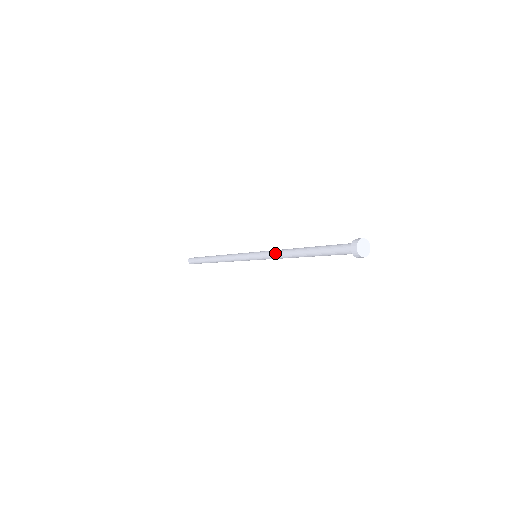
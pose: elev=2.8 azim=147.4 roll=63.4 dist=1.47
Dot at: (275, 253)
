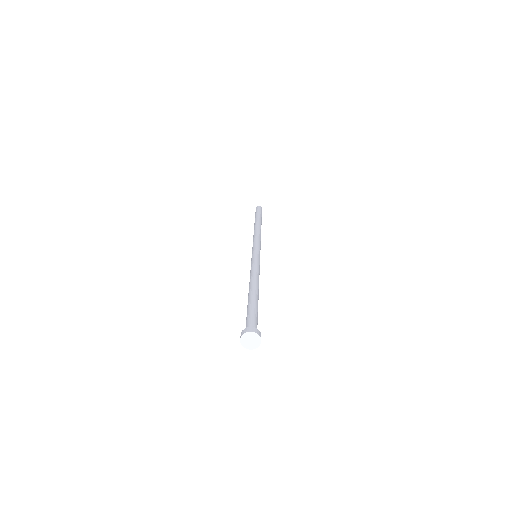
Dot at: (252, 270)
